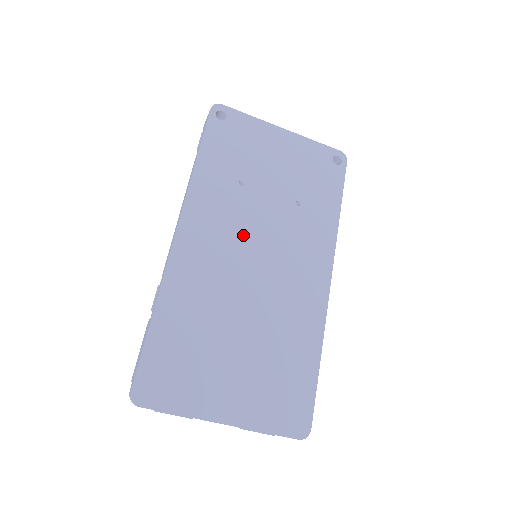
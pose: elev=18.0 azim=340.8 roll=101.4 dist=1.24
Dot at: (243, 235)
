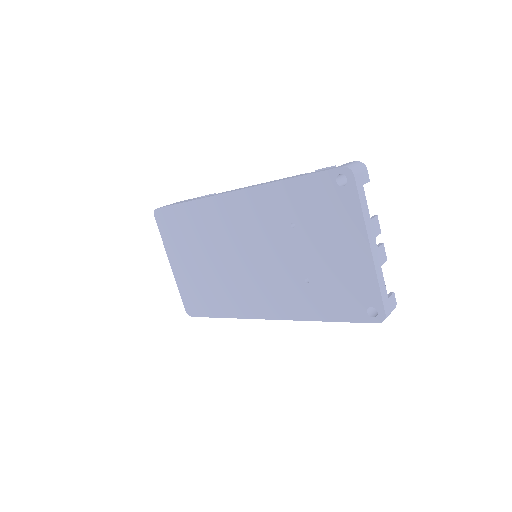
Dot at: (258, 242)
